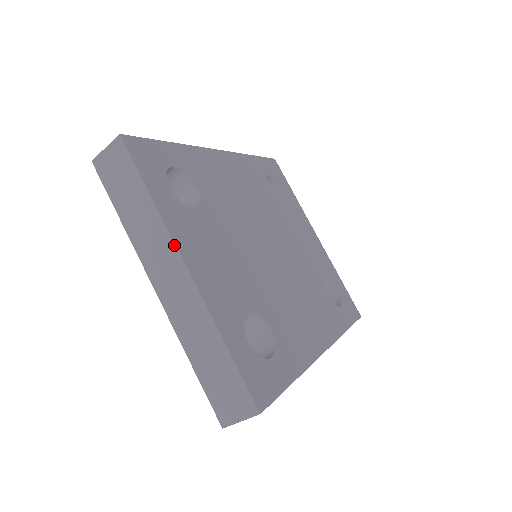
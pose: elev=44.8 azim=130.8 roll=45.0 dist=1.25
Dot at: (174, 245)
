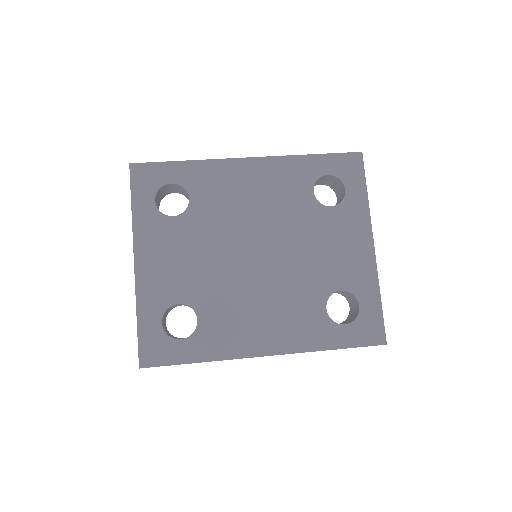
Dot at: (133, 245)
